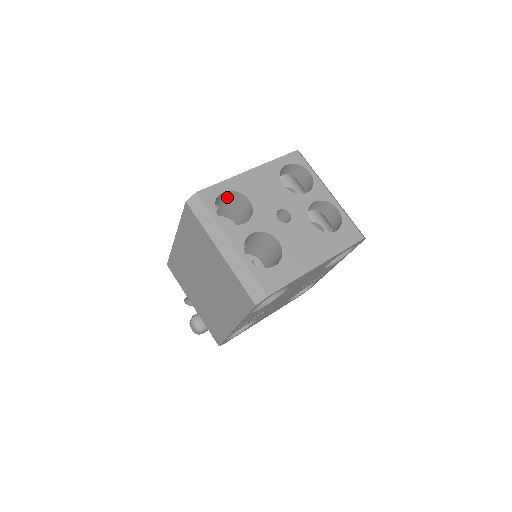
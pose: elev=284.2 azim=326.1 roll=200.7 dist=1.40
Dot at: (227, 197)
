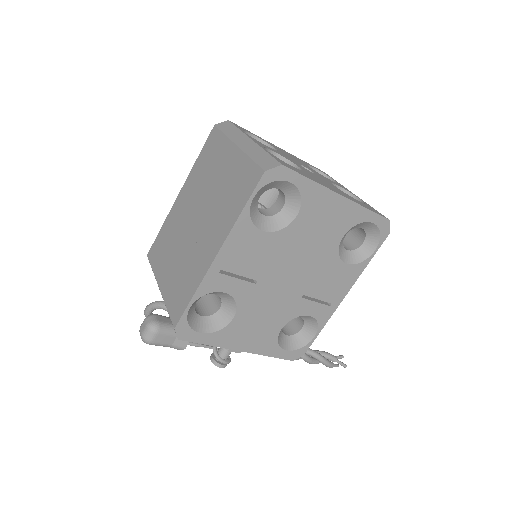
Dot at: occluded
